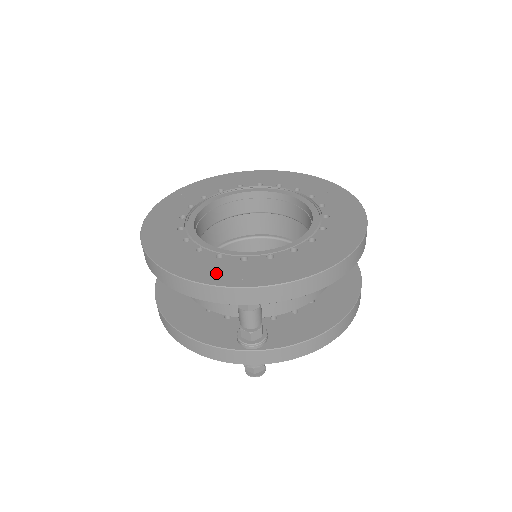
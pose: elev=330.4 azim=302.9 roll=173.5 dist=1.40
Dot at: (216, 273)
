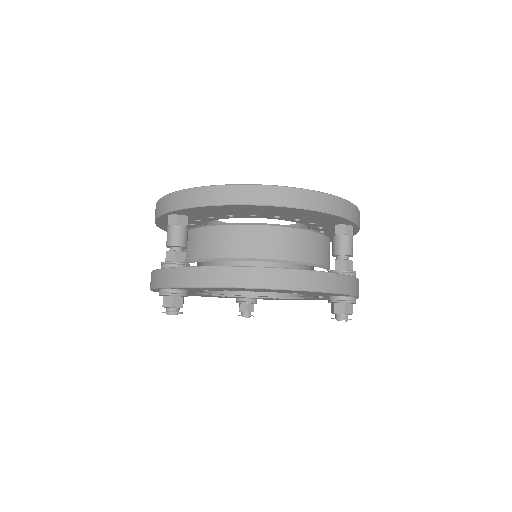
Dot at: occluded
